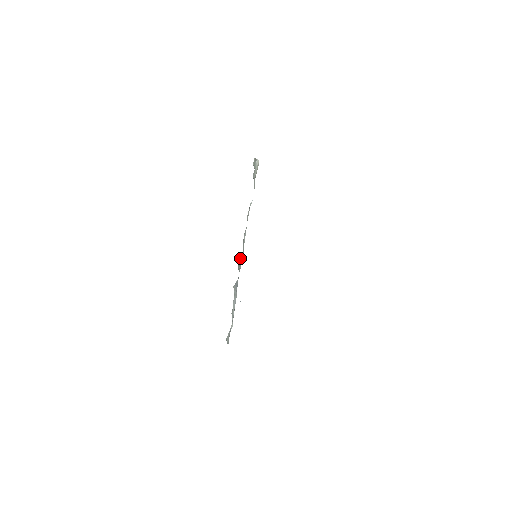
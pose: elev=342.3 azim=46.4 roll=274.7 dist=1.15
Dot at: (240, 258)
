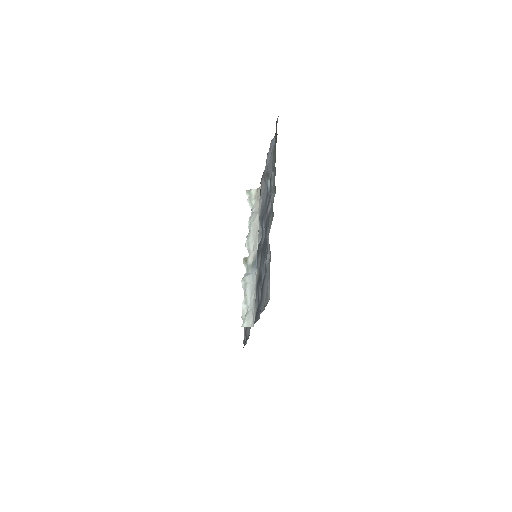
Dot at: (244, 257)
